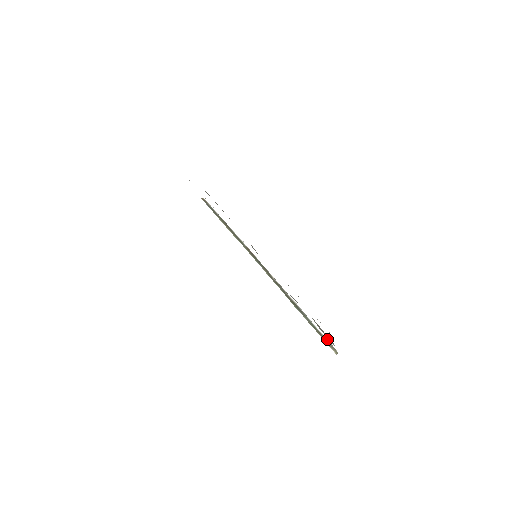
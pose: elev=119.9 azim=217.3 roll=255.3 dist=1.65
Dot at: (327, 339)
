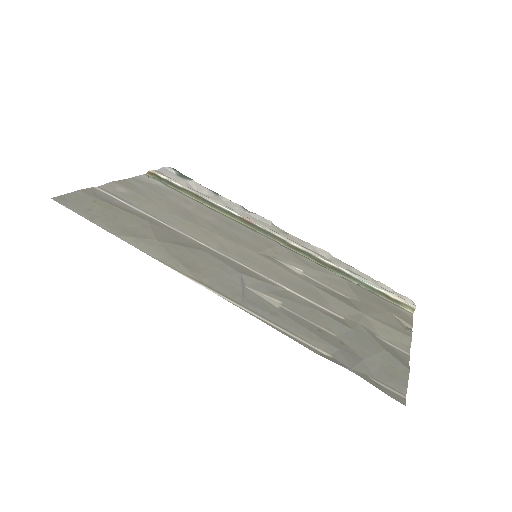
Dot at: (395, 316)
